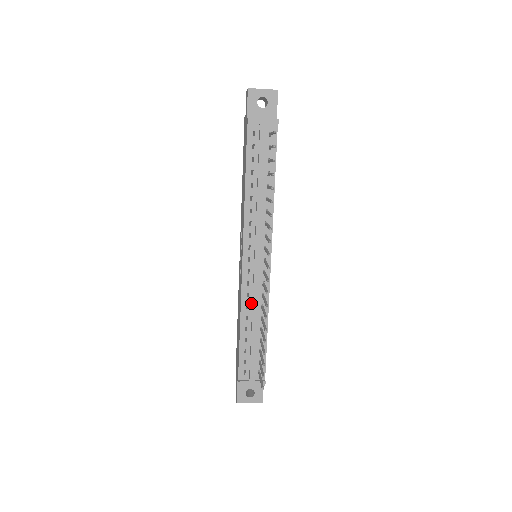
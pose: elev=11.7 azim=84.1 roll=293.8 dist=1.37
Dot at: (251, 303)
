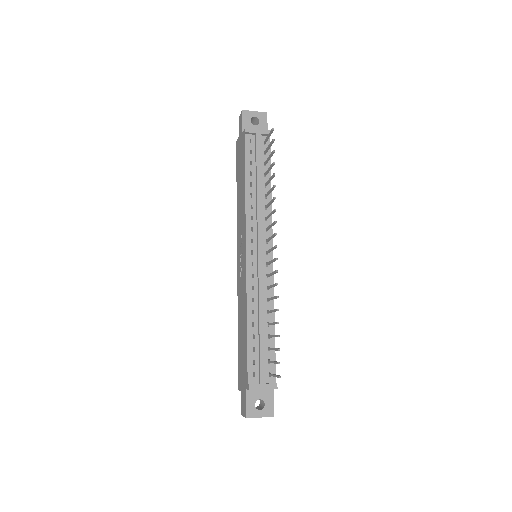
Dot at: (257, 296)
